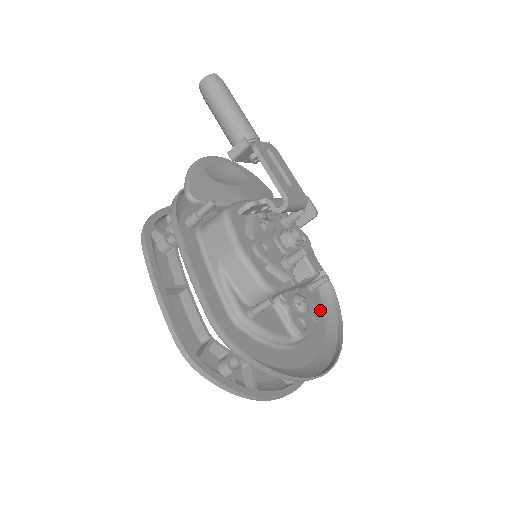
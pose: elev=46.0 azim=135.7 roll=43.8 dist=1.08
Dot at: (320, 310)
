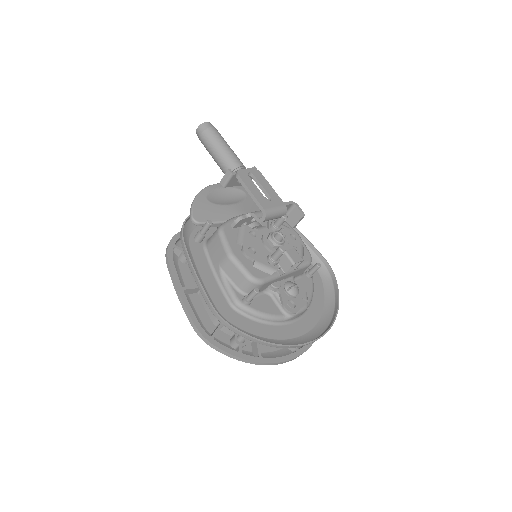
Dot at: (320, 291)
